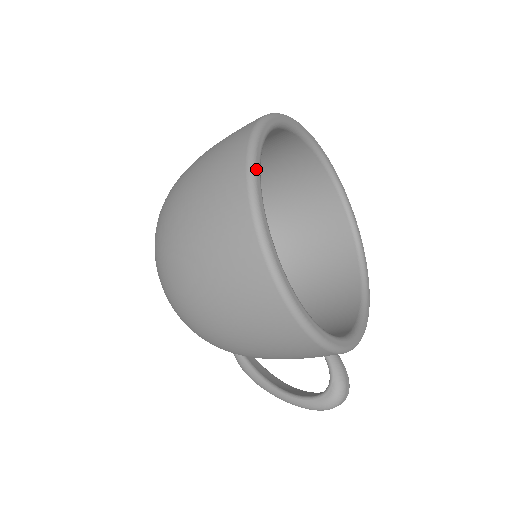
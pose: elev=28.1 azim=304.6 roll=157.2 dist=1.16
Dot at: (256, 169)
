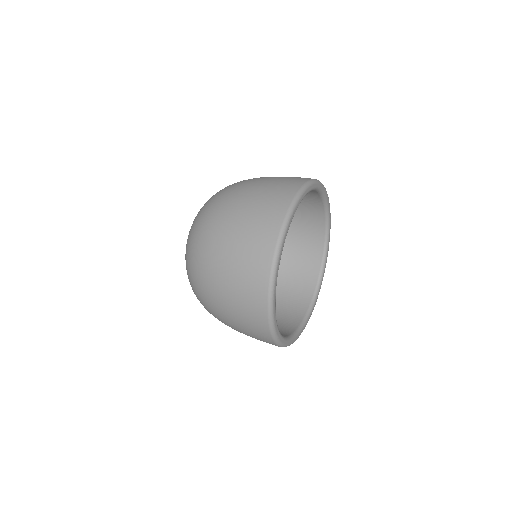
Dot at: (276, 330)
